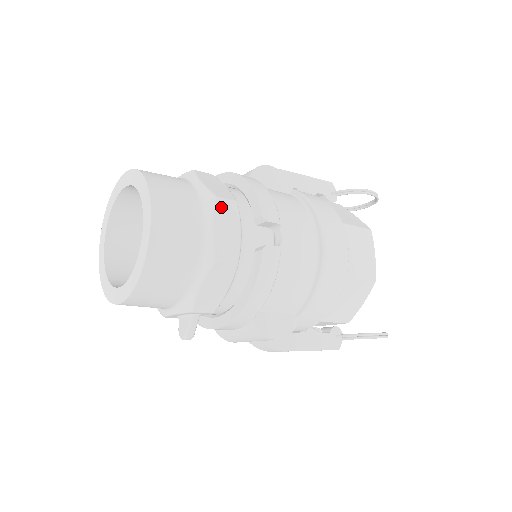
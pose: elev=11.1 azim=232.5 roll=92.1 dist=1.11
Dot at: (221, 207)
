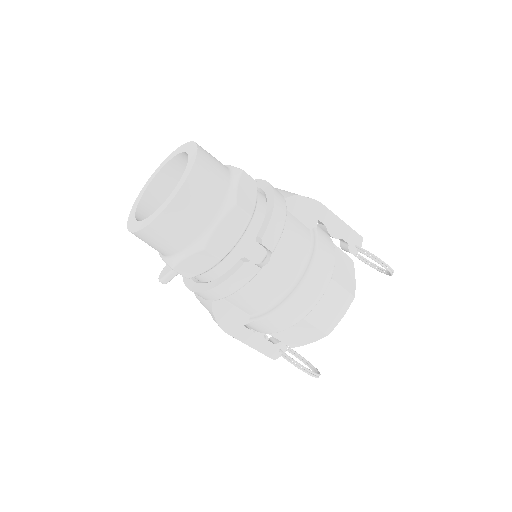
Dot at: (235, 214)
